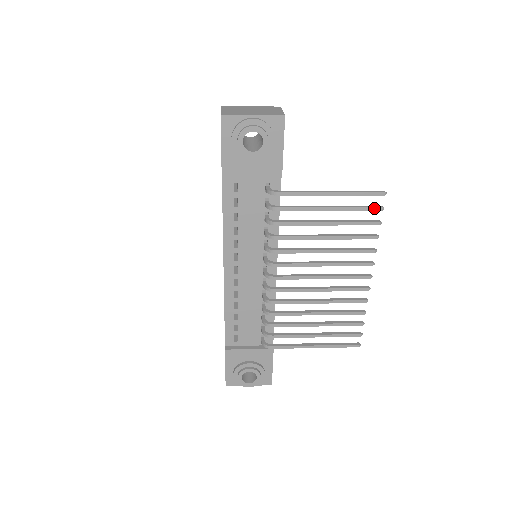
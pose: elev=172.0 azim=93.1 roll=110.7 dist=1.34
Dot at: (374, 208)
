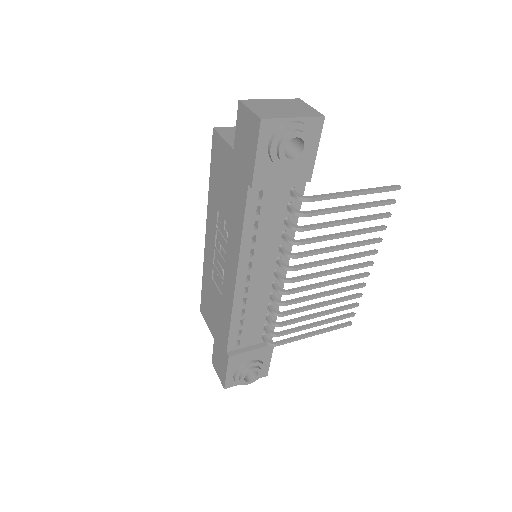
Dot at: (389, 202)
